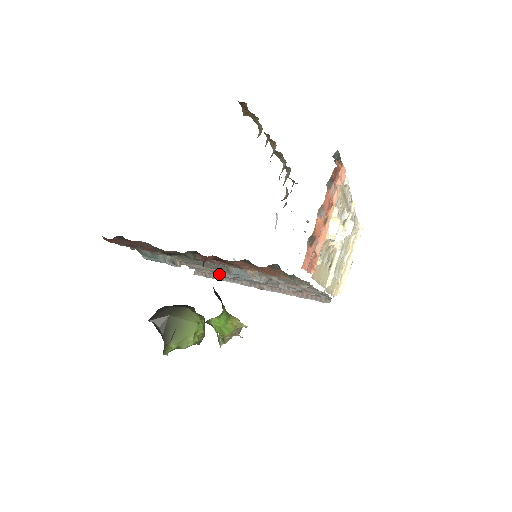
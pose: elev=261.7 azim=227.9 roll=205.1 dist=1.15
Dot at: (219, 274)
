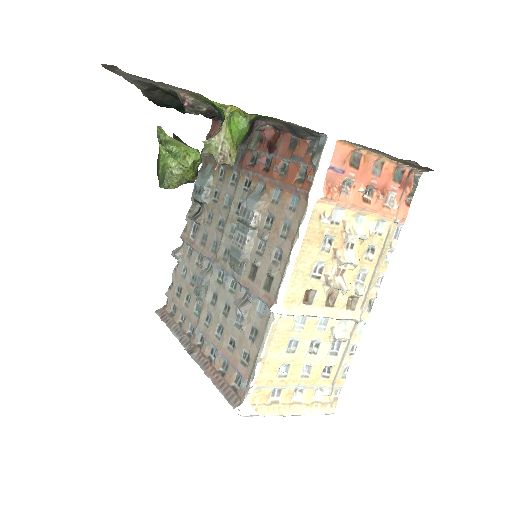
Dot at: (181, 309)
